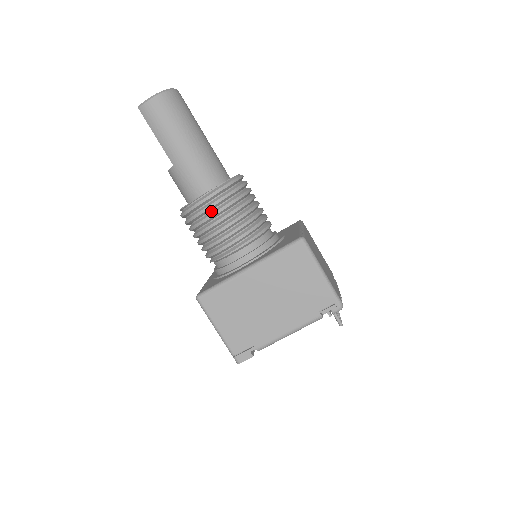
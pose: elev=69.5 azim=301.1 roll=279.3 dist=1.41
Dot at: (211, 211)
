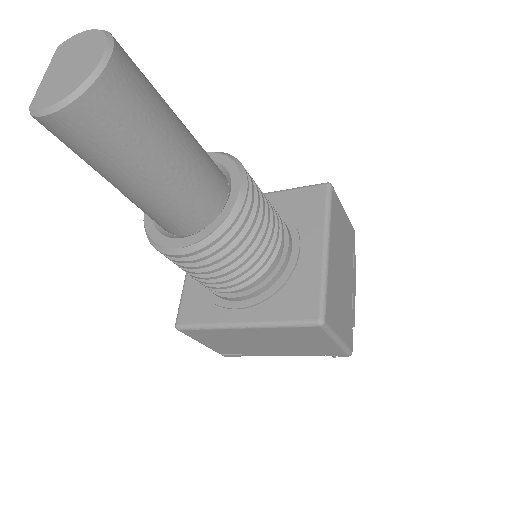
Dot at: occluded
